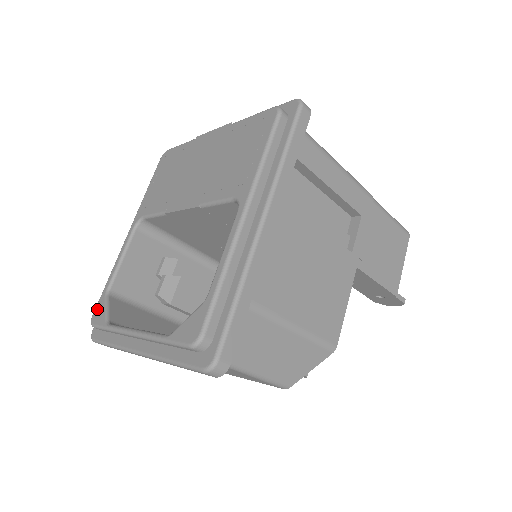
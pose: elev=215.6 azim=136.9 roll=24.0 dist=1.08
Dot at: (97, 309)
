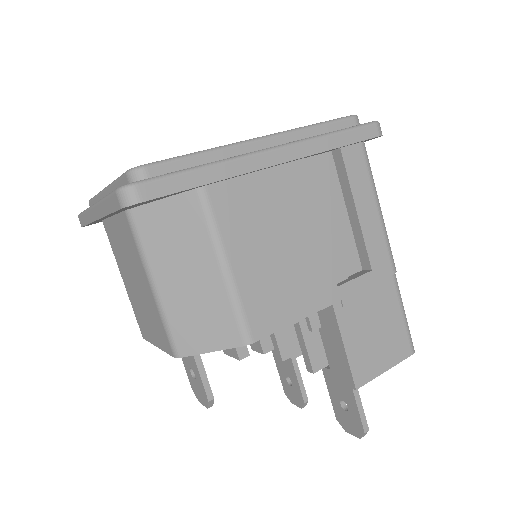
Dot at: occluded
